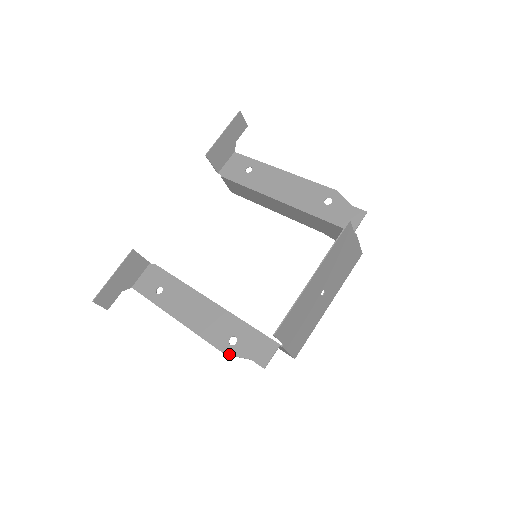
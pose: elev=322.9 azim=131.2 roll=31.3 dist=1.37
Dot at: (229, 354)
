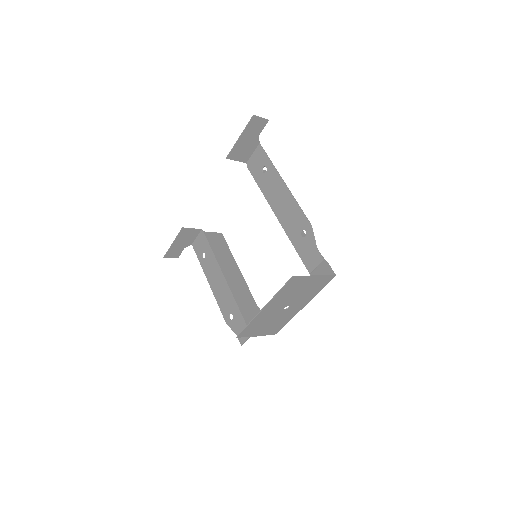
Dot at: (228, 325)
